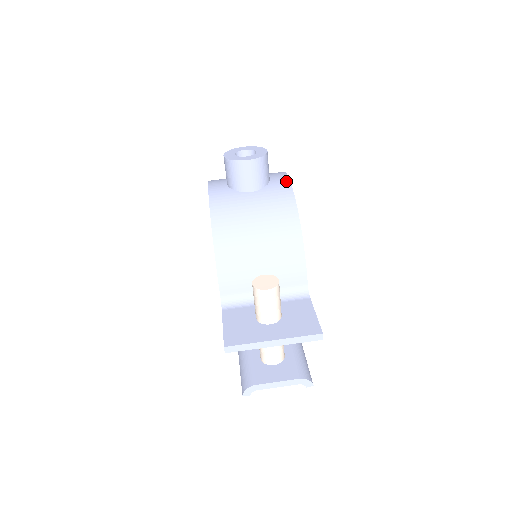
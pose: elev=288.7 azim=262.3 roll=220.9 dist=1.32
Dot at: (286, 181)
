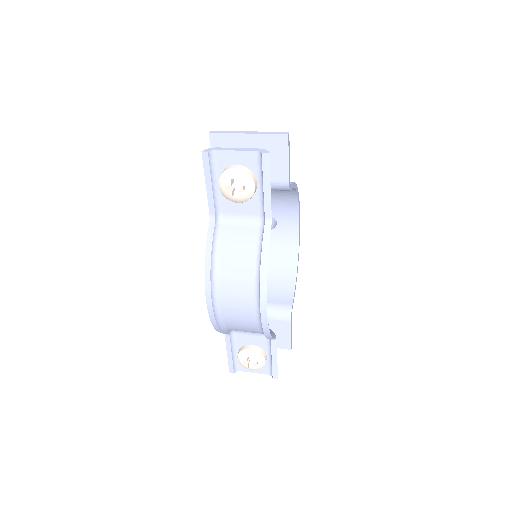
Dot at: occluded
